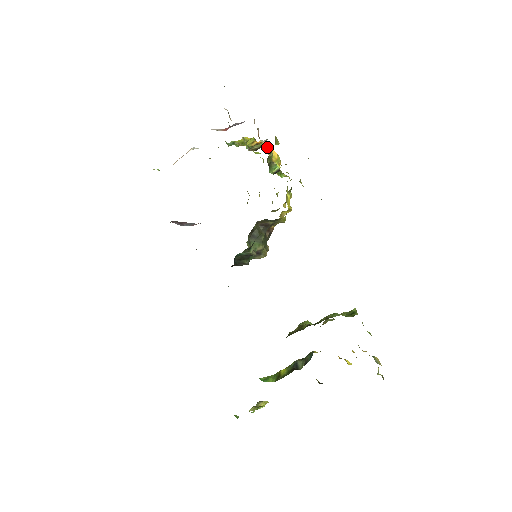
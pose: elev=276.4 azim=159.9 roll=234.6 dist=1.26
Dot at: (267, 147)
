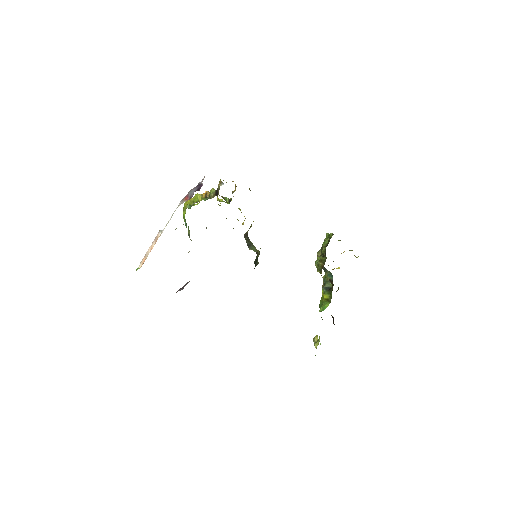
Dot at: occluded
